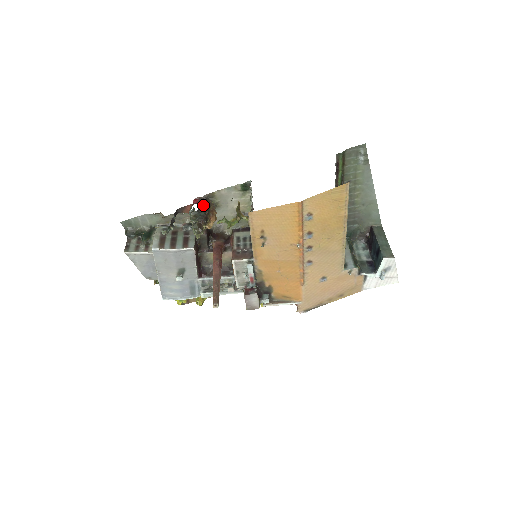
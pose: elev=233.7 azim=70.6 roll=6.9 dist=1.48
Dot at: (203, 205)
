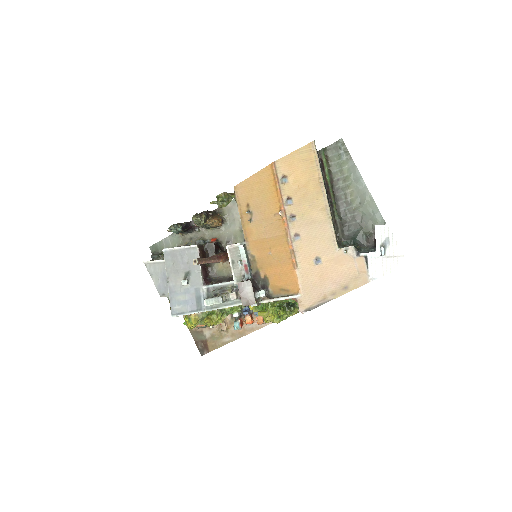
Dot at: (209, 211)
